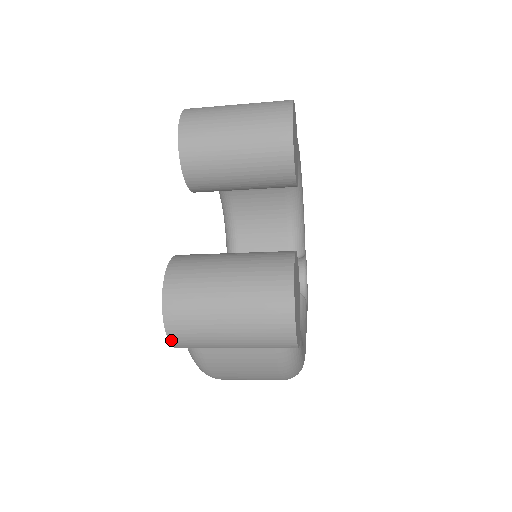
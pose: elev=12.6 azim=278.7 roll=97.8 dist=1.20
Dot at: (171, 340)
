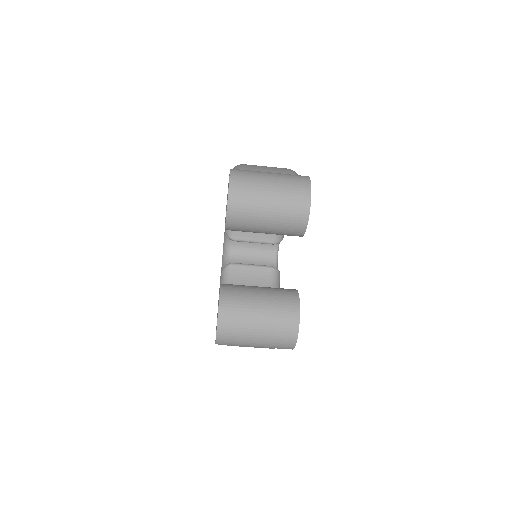
Dot at: occluded
